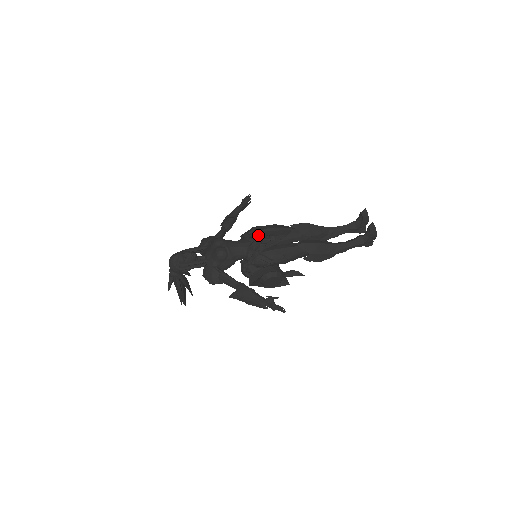
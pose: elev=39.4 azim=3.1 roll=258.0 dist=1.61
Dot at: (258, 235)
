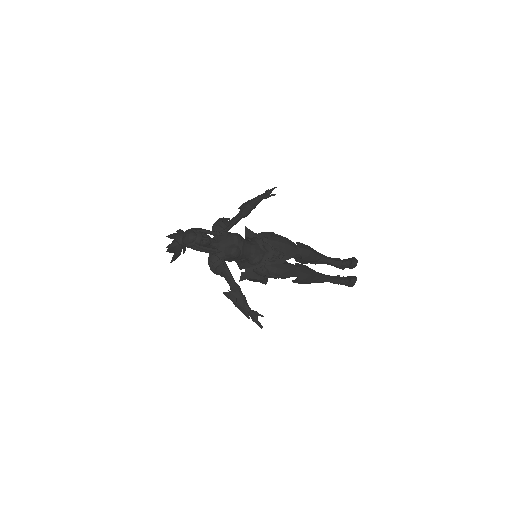
Dot at: (270, 247)
